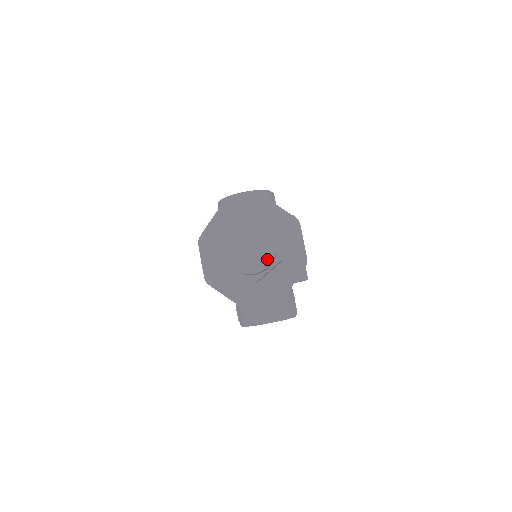
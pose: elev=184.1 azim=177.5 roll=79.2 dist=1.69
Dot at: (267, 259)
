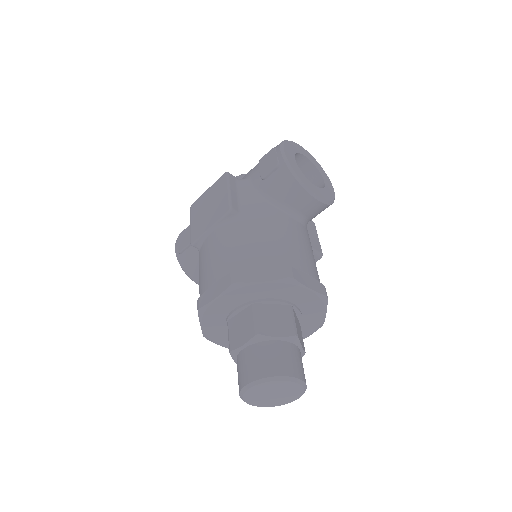
Dot at: (272, 406)
